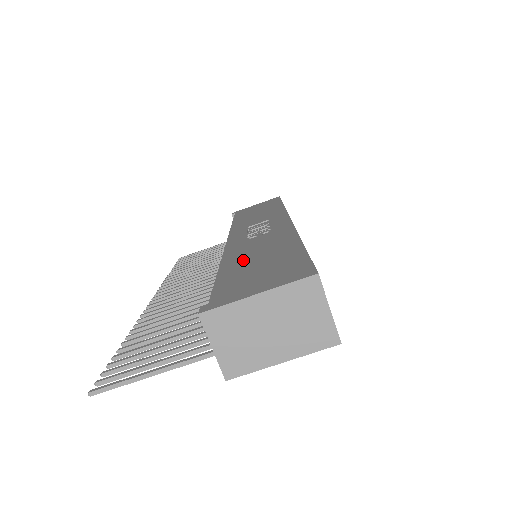
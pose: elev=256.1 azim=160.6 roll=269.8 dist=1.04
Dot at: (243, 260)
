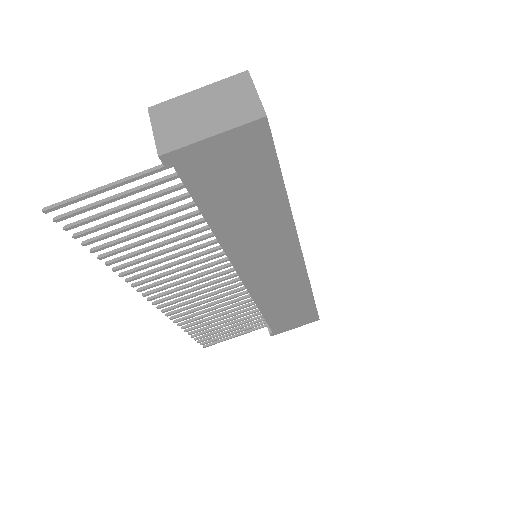
Dot at: occluded
